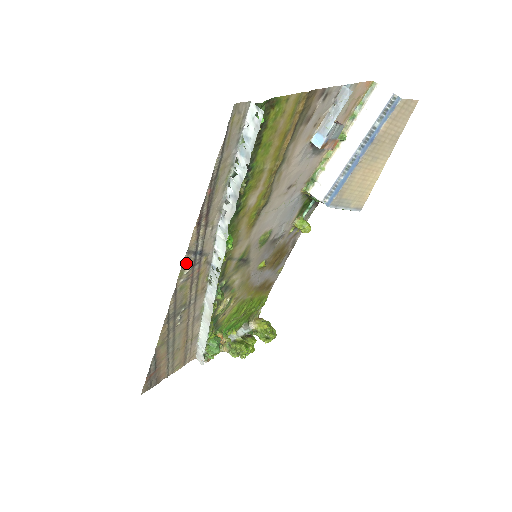
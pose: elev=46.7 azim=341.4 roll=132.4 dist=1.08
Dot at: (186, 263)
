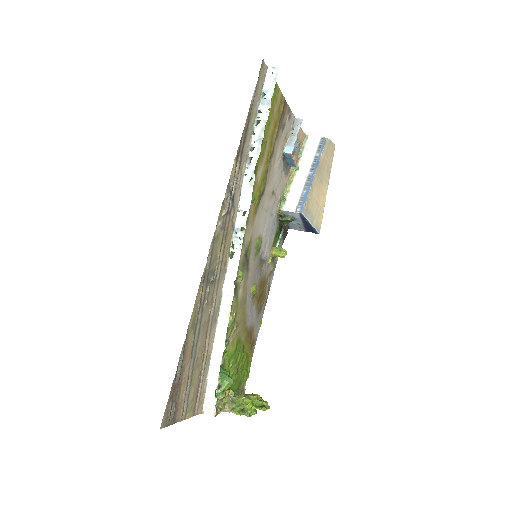
Dot at: (225, 201)
